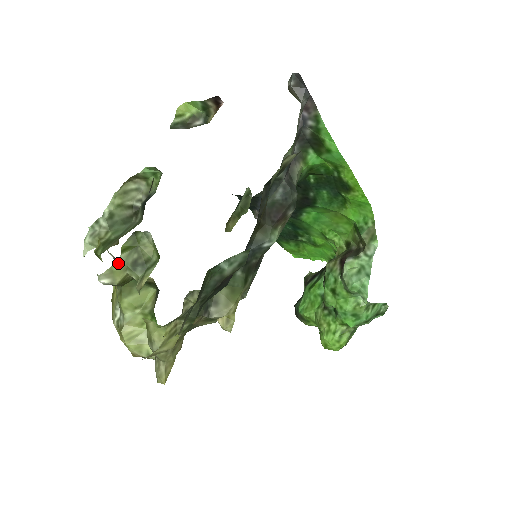
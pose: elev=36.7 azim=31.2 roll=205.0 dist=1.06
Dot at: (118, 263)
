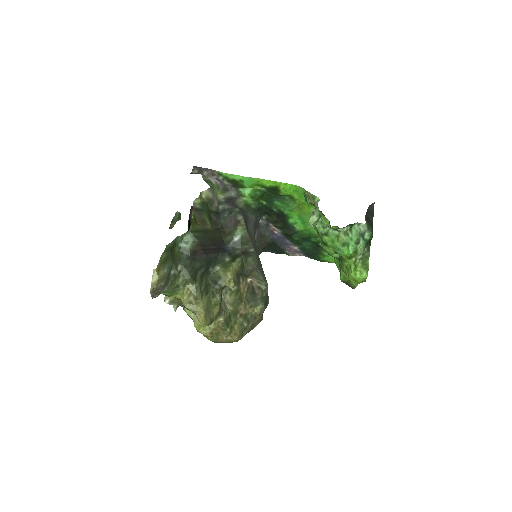
Dot at: occluded
